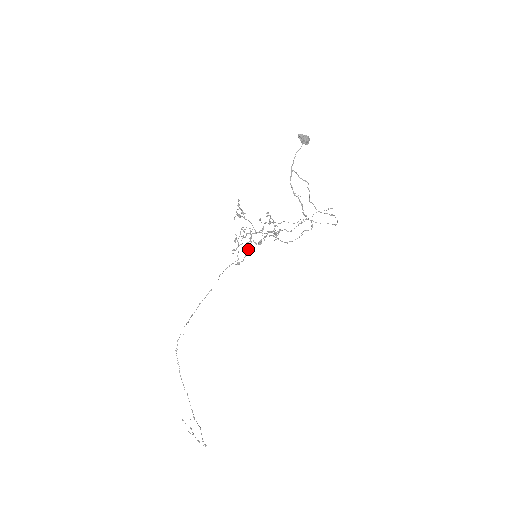
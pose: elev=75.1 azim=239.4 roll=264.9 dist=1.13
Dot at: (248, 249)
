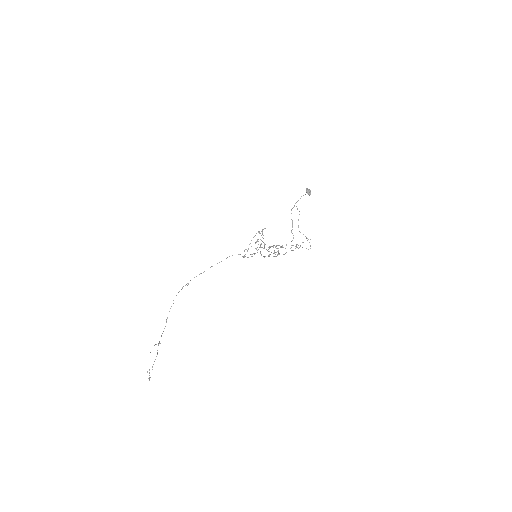
Dot at: (254, 254)
